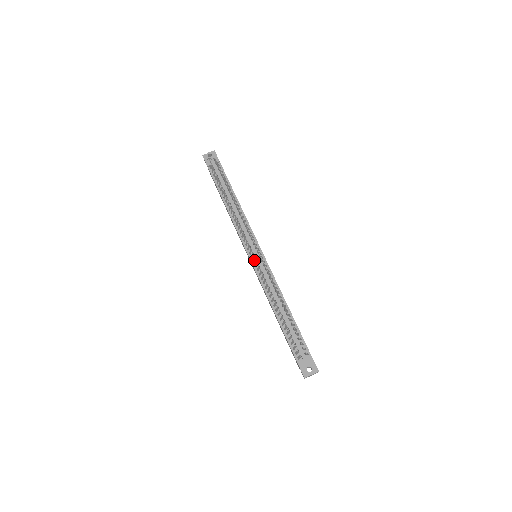
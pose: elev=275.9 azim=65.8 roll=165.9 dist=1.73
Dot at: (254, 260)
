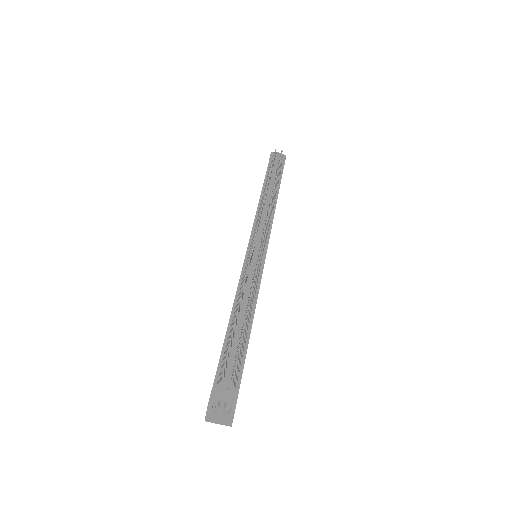
Dot at: occluded
